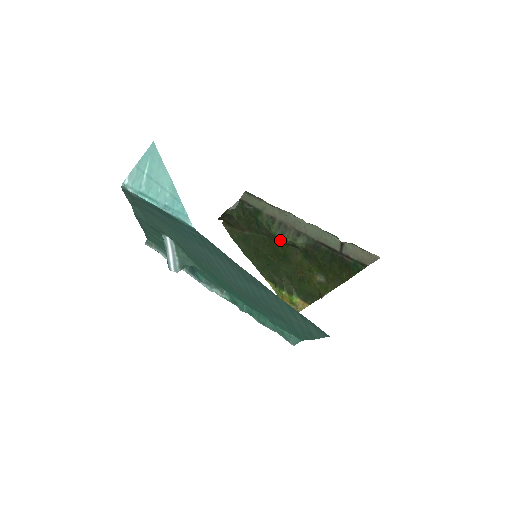
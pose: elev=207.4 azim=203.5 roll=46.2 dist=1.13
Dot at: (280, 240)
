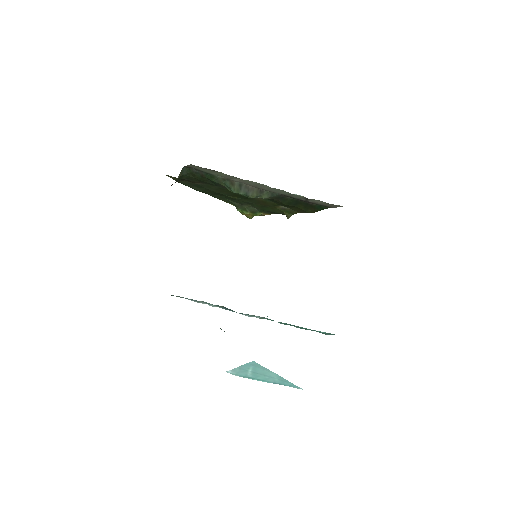
Dot at: occluded
